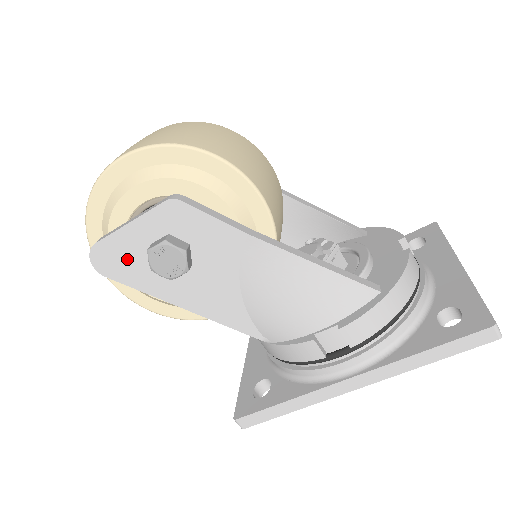
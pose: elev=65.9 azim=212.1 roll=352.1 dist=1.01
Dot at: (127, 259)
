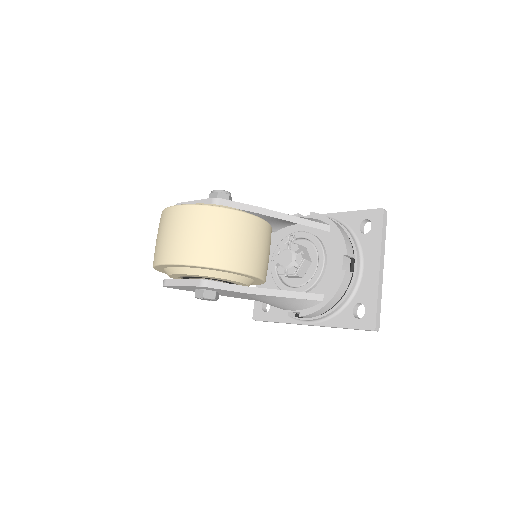
Dot at: (183, 288)
